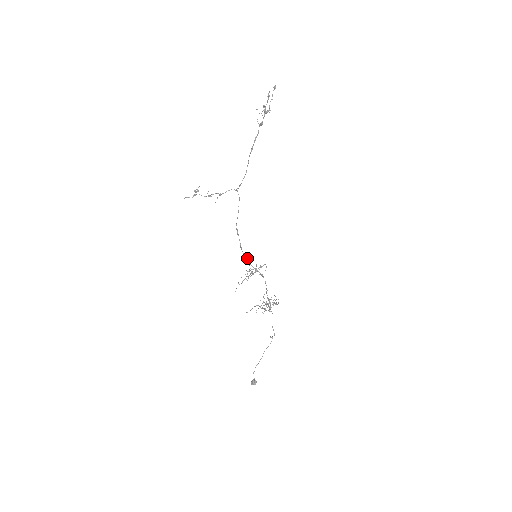
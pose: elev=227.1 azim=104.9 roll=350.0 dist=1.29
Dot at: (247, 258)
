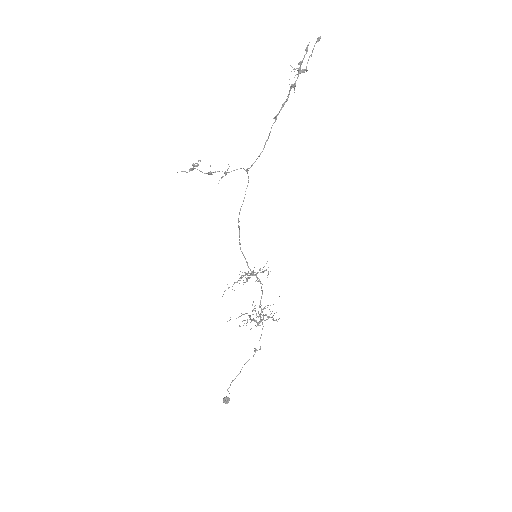
Dot at: (245, 258)
